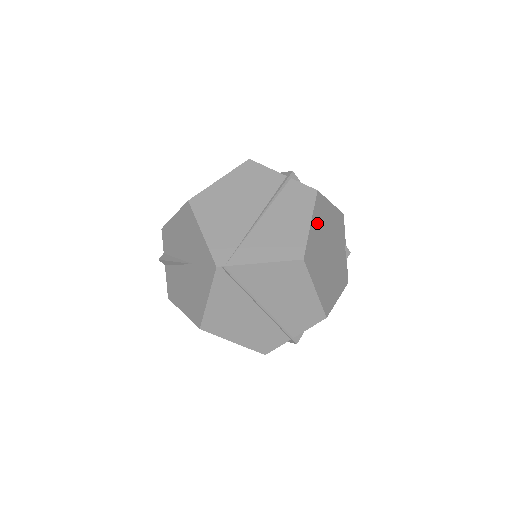
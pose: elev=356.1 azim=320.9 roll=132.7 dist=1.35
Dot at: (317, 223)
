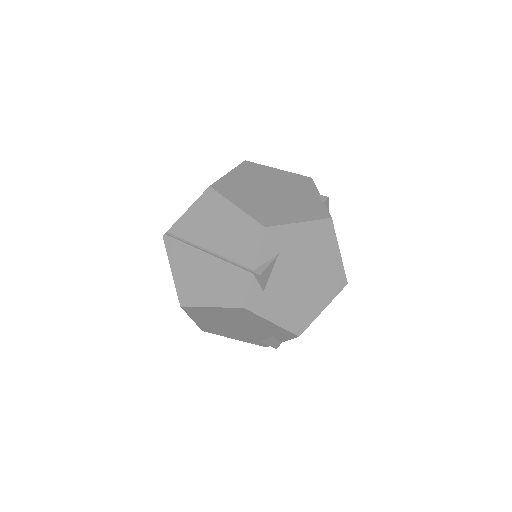
Dot at: (243, 174)
